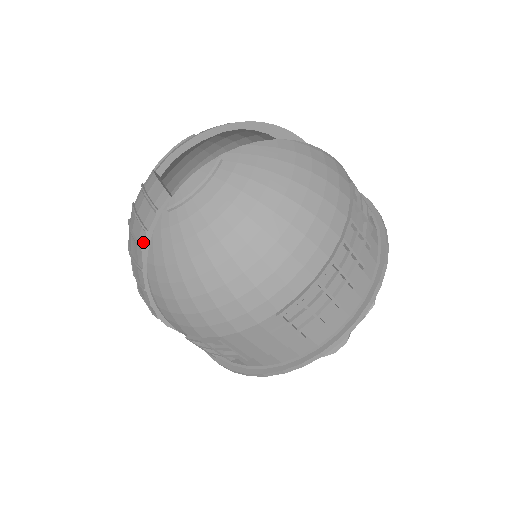
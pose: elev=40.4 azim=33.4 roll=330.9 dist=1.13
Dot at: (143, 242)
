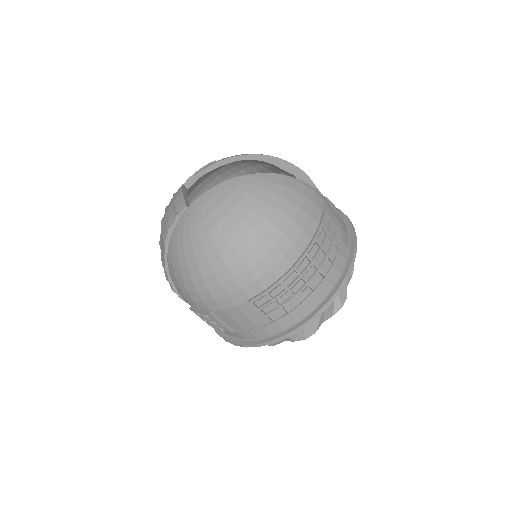
Dot at: (166, 236)
